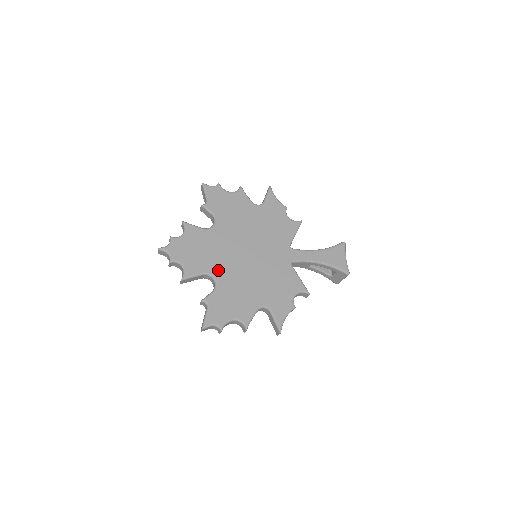
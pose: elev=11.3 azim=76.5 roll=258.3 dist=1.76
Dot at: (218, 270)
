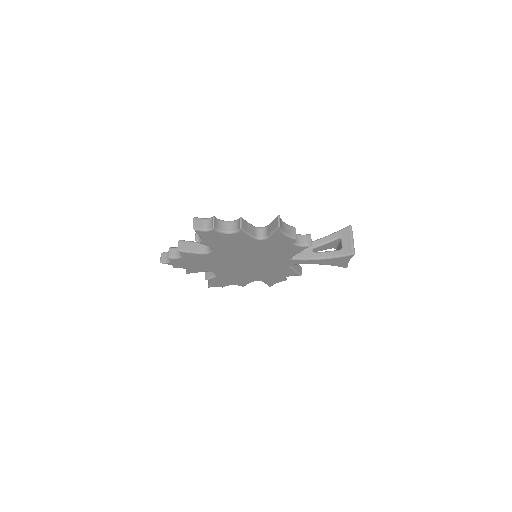
Dot at: (218, 270)
